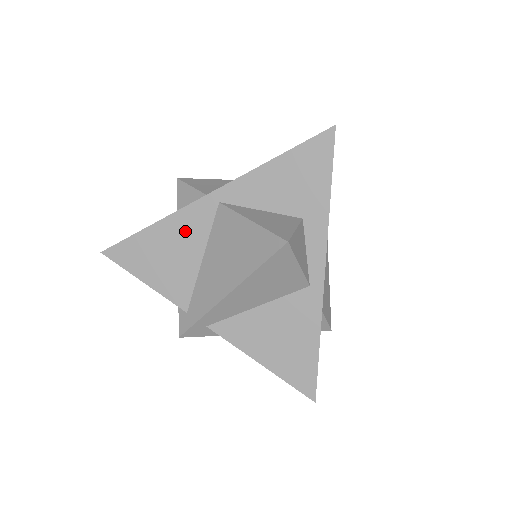
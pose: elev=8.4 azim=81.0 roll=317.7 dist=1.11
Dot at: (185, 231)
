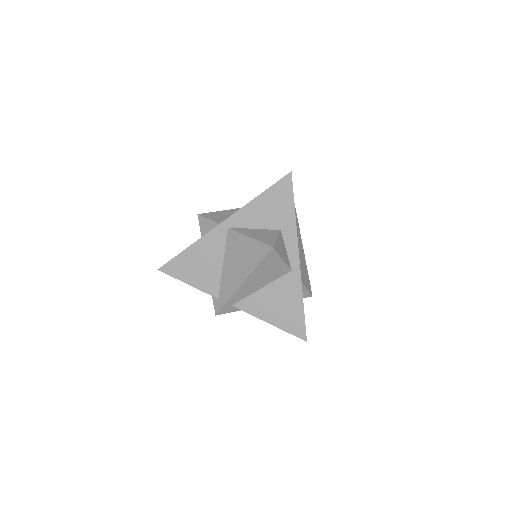
Dot at: (209, 248)
